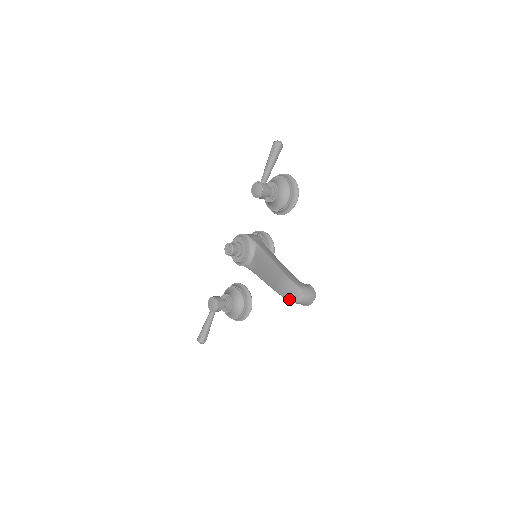
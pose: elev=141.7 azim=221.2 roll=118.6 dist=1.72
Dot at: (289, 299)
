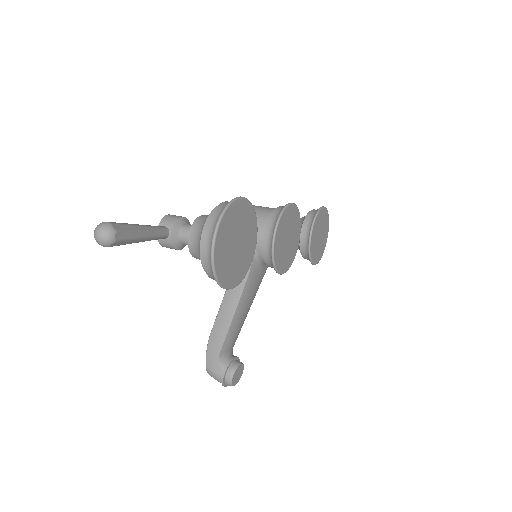
Dot at: occluded
